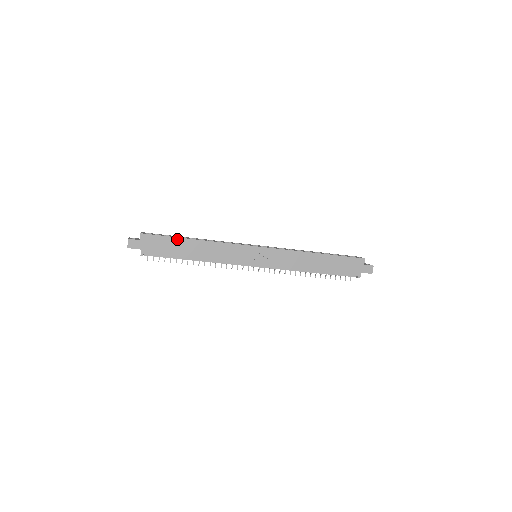
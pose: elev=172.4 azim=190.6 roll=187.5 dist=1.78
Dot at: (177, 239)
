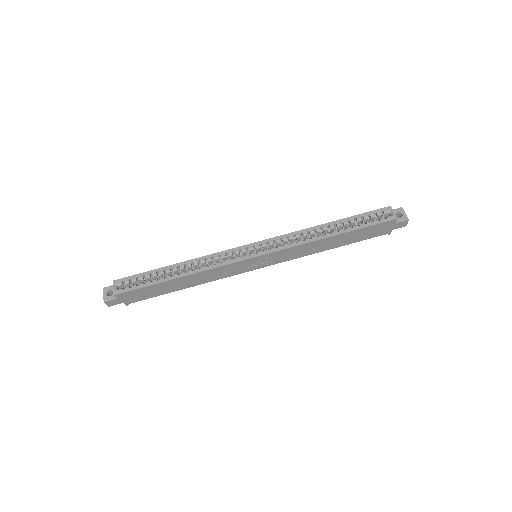
Dot at: (157, 284)
